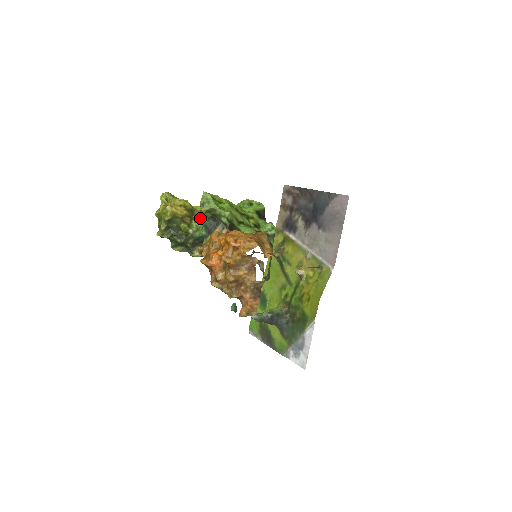
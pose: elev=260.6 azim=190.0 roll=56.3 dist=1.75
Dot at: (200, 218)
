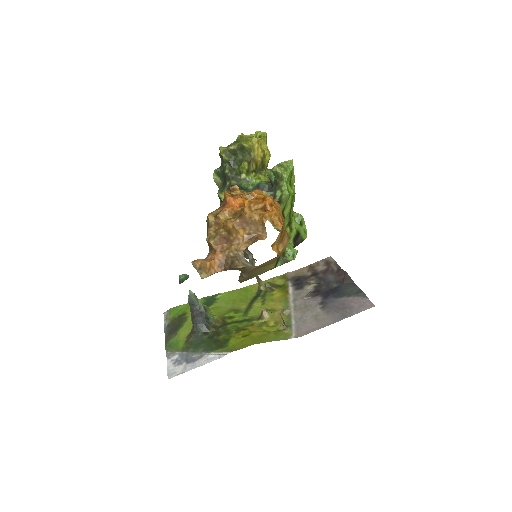
Dot at: (261, 178)
